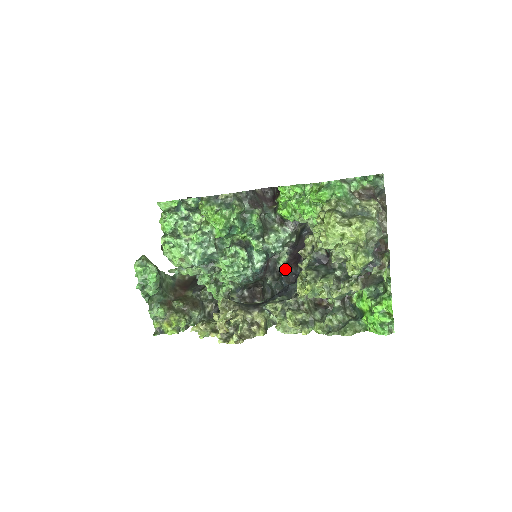
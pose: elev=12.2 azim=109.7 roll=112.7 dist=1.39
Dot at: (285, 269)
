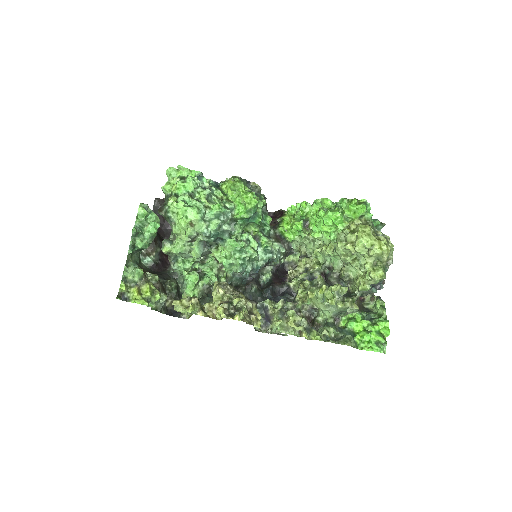
Dot at: (269, 284)
